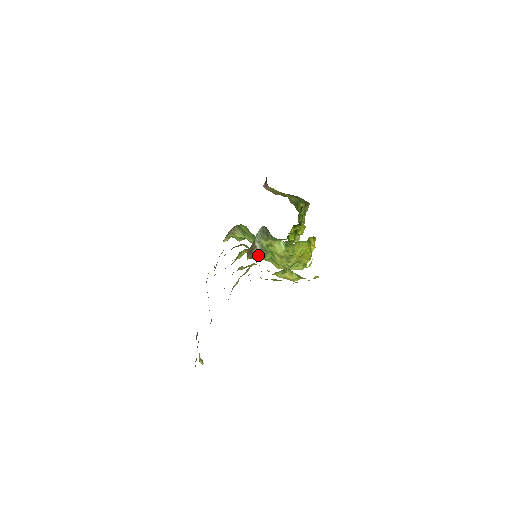
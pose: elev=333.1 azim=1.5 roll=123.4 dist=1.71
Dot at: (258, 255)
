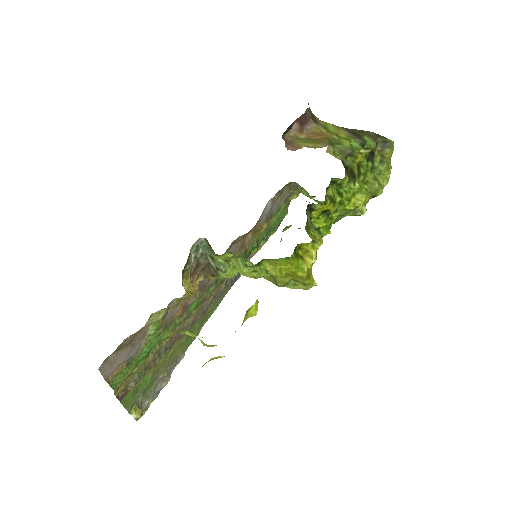
Dot at: (215, 274)
